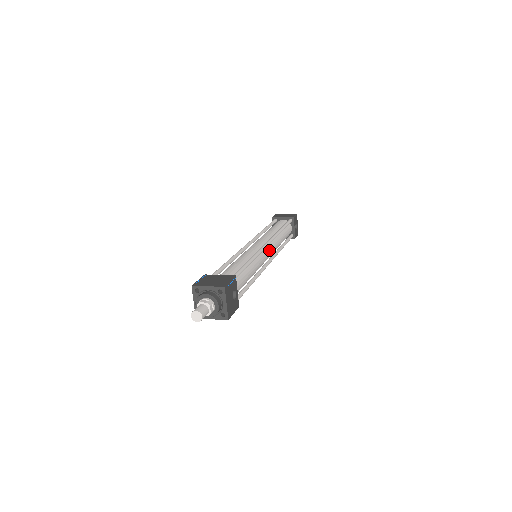
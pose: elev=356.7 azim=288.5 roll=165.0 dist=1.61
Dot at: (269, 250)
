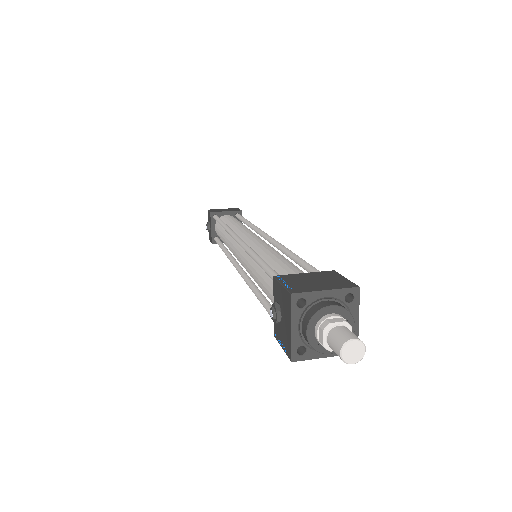
Dot at: occluded
